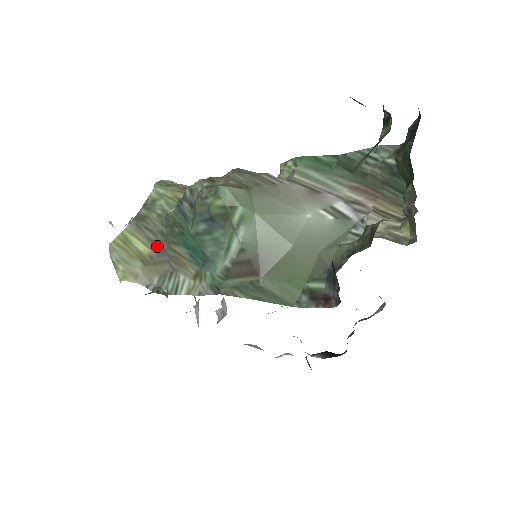
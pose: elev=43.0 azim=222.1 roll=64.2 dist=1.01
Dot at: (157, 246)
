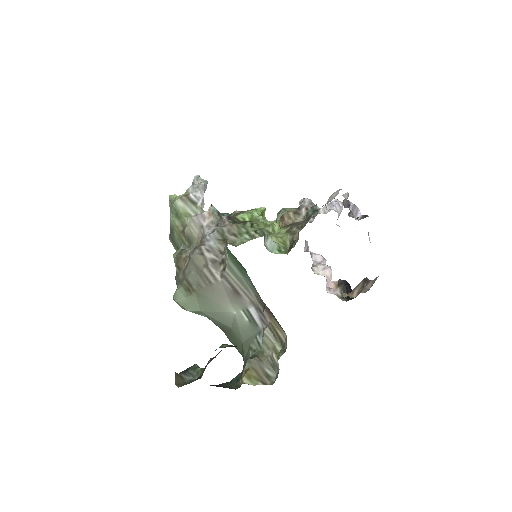
Dot at: occluded
